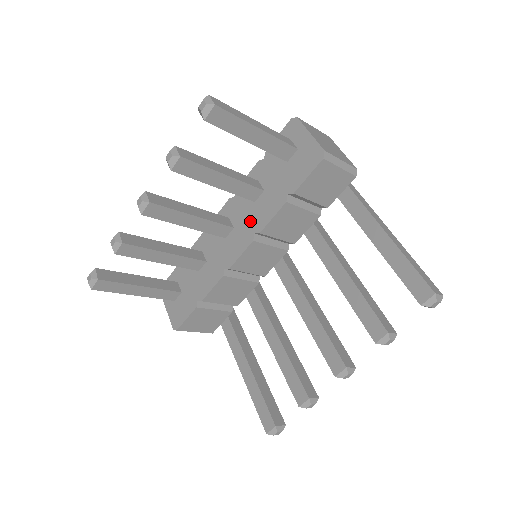
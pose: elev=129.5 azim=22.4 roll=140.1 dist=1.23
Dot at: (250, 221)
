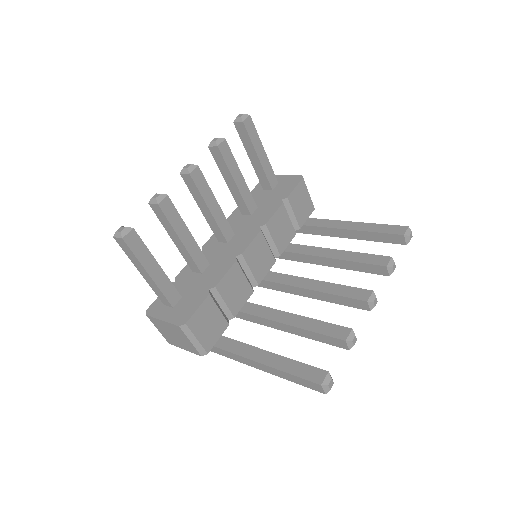
Dot at: (252, 224)
